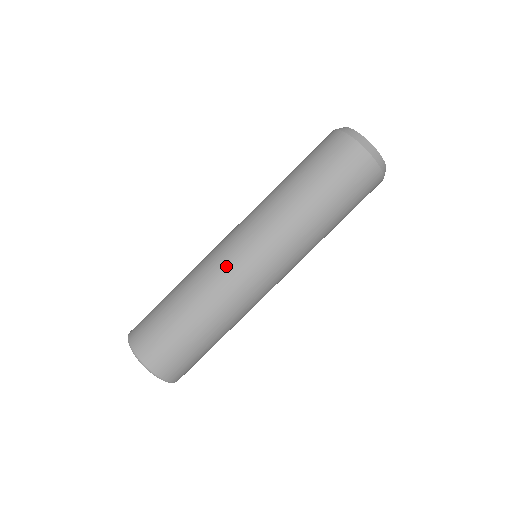
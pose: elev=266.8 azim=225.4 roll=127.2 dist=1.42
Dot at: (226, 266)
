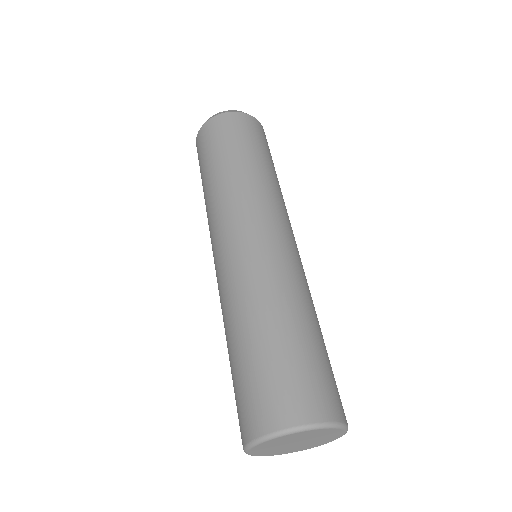
Dot at: (218, 285)
